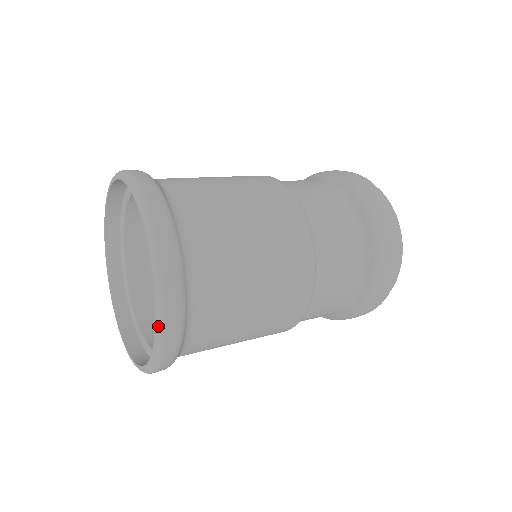
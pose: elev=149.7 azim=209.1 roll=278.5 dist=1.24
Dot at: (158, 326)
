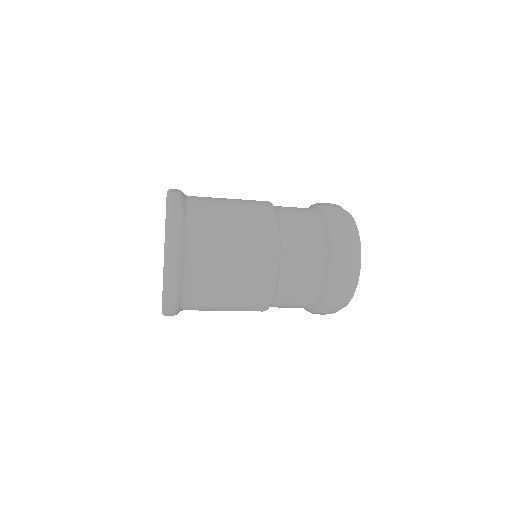
Dot at: (162, 311)
